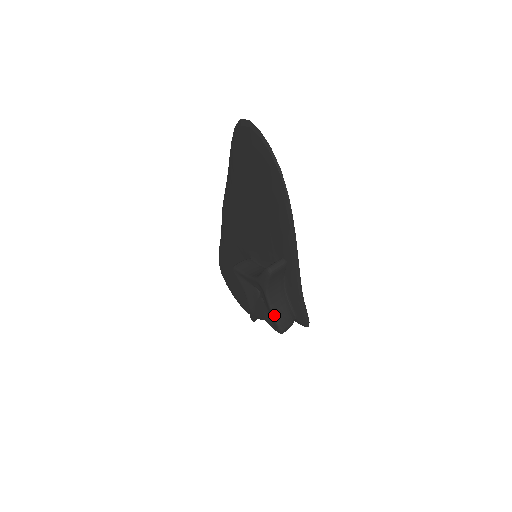
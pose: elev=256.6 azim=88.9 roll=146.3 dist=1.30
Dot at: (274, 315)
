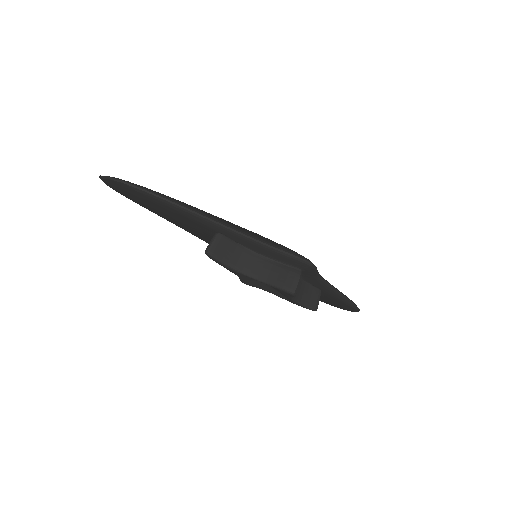
Dot at: (269, 284)
